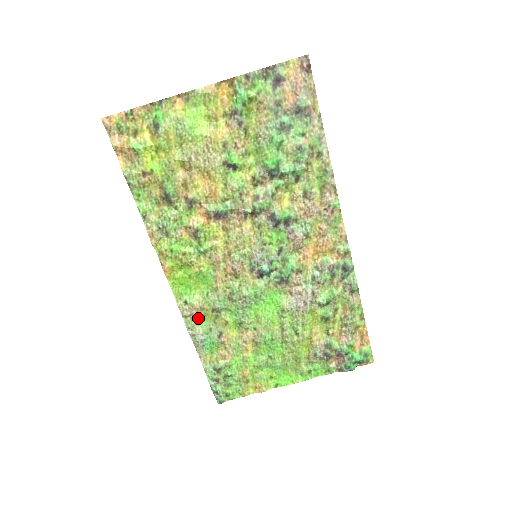
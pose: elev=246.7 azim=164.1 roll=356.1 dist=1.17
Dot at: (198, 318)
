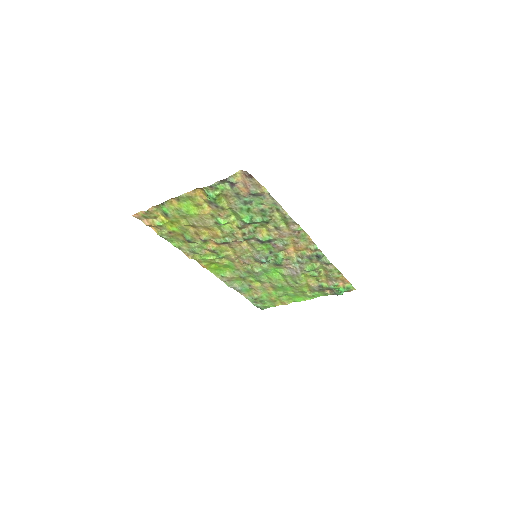
Dot at: (233, 281)
